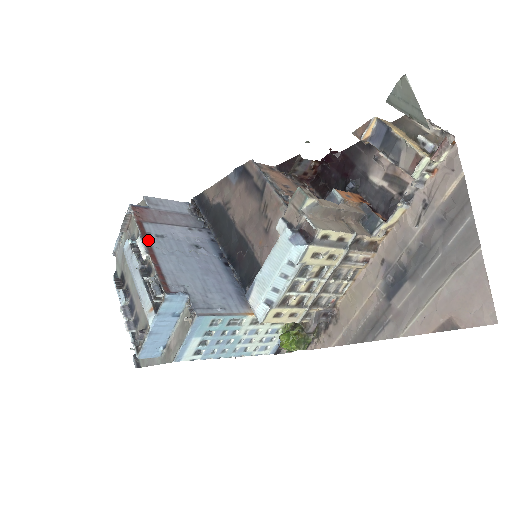
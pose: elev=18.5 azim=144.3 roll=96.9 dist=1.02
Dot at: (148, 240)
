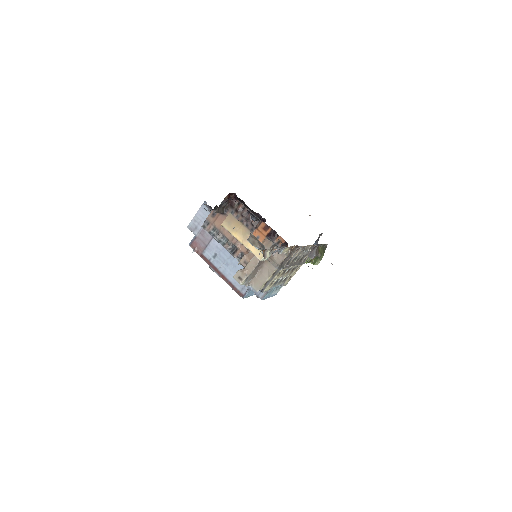
Dot at: (213, 266)
